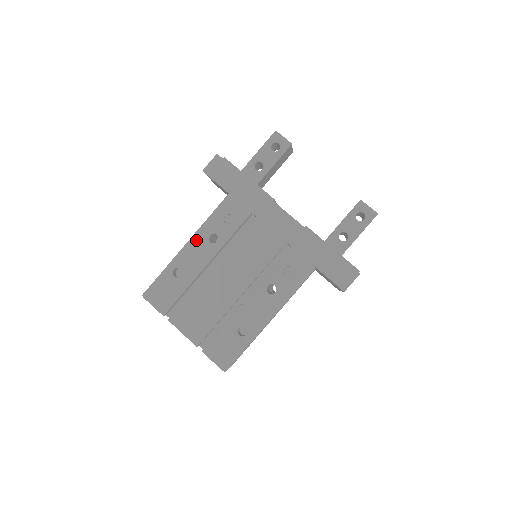
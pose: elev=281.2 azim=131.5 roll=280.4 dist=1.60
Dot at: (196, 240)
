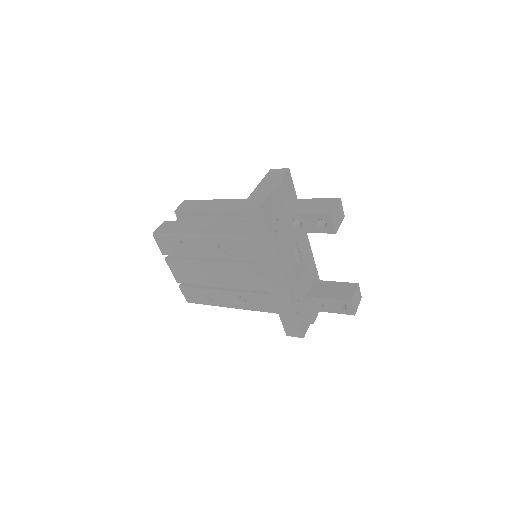
Dot at: (208, 240)
